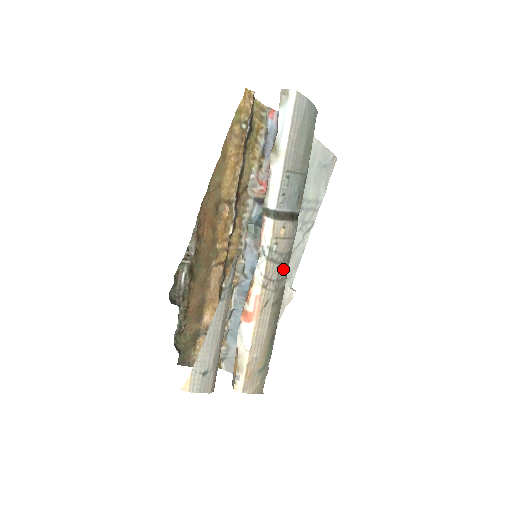
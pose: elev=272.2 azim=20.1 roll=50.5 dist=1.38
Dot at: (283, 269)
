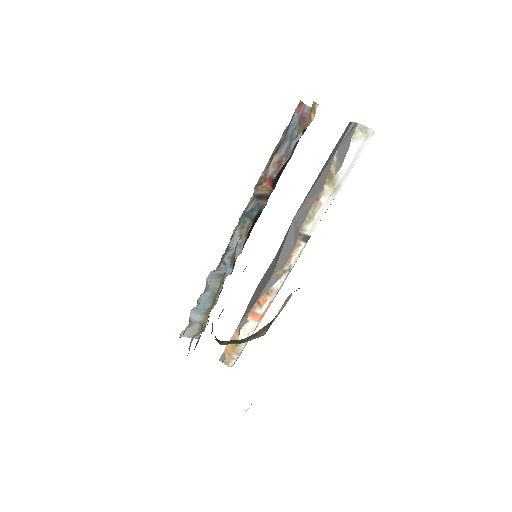
Dot at: occluded
